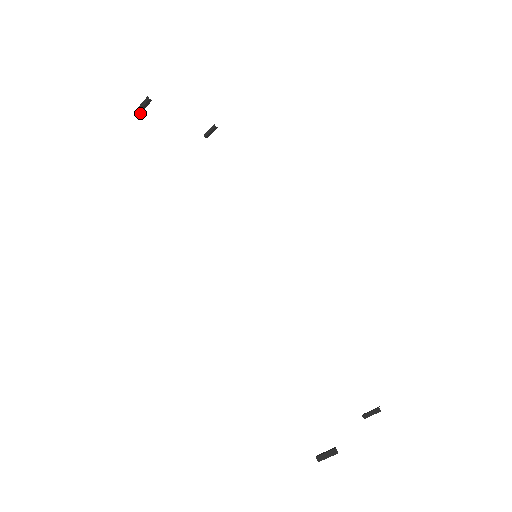
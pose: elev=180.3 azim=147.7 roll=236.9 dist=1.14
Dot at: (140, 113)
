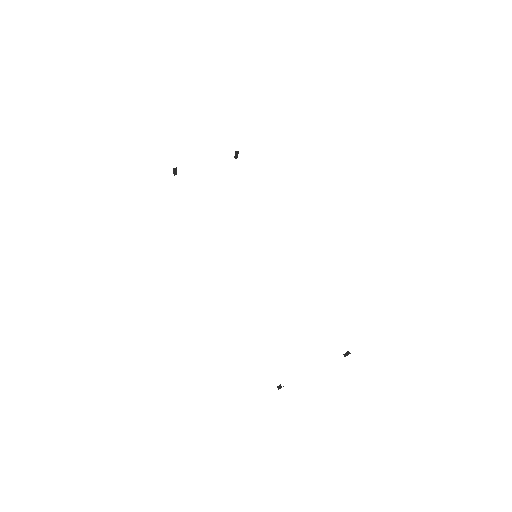
Dot at: occluded
